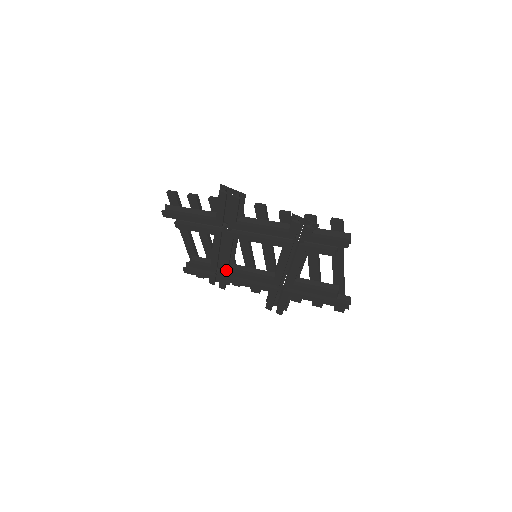
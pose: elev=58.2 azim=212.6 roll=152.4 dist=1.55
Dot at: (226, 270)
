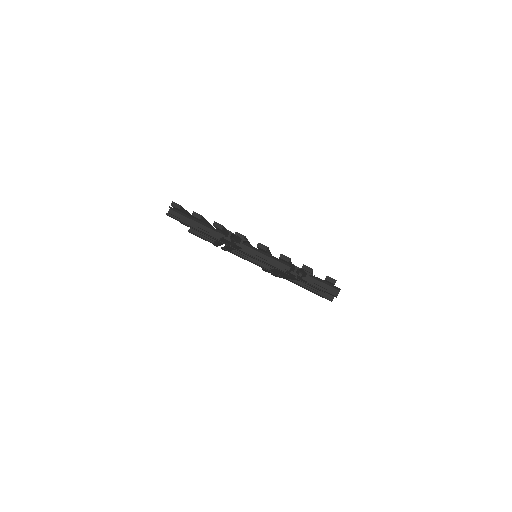
Dot at: (228, 250)
